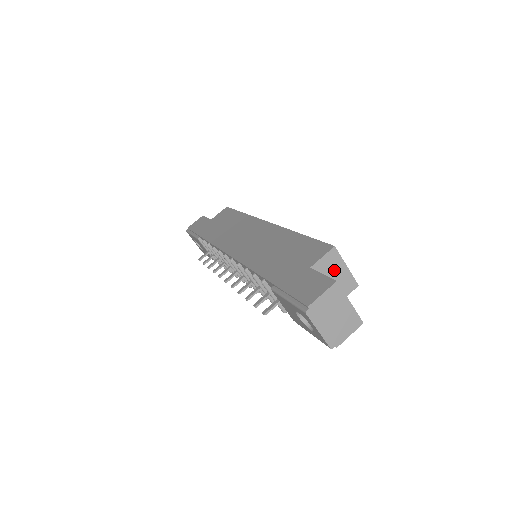
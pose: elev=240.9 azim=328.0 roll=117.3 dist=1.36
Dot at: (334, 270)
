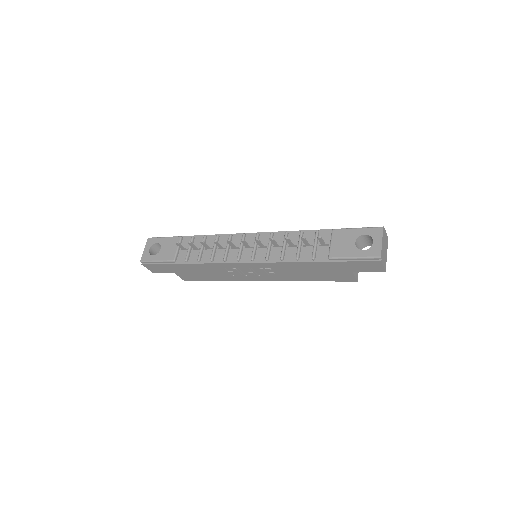
Dot at: occluded
